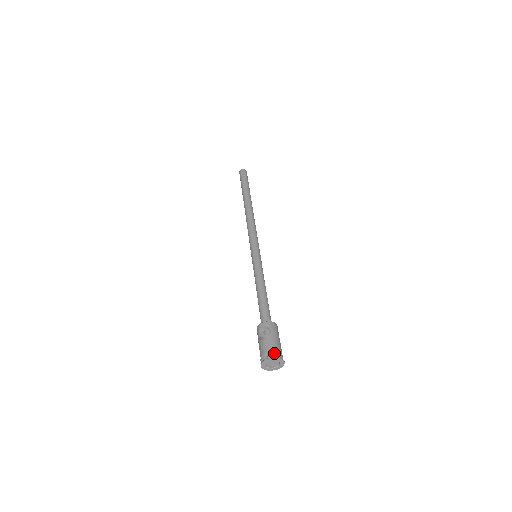
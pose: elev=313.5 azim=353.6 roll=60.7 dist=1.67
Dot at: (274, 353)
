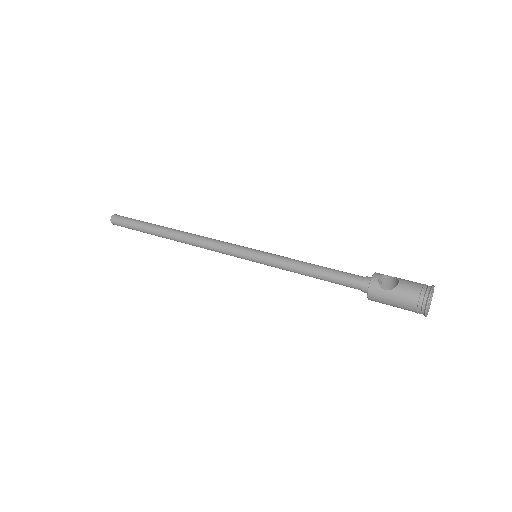
Dot at: (425, 284)
